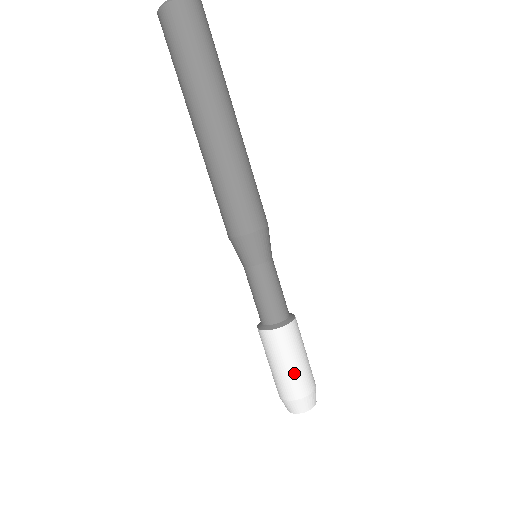
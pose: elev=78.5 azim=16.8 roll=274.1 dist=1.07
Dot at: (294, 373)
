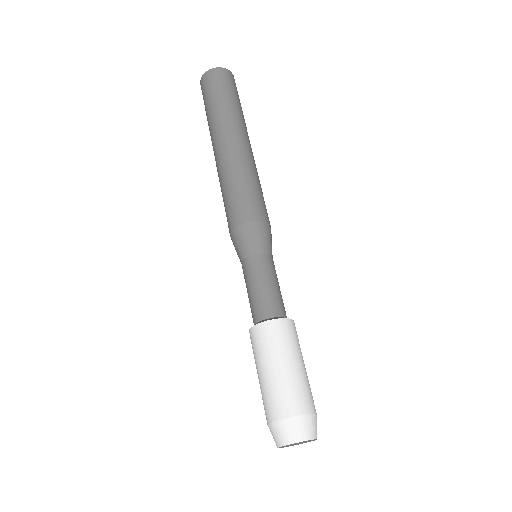
Dot at: (276, 381)
